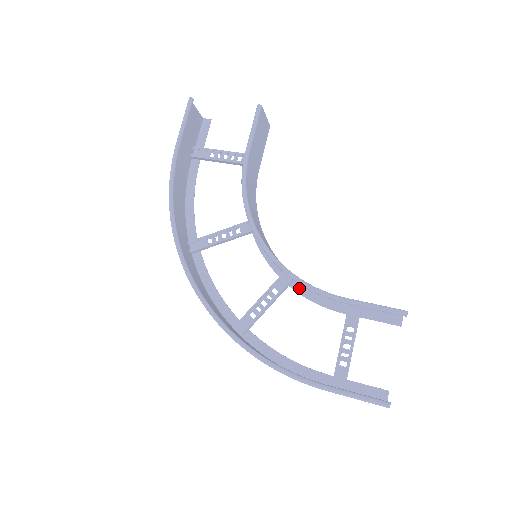
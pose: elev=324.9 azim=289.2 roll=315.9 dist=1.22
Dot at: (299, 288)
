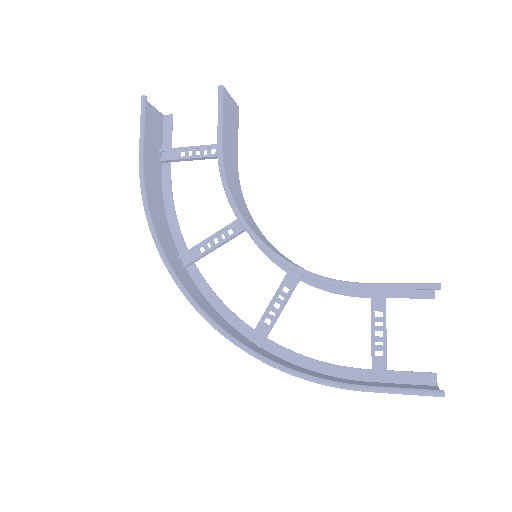
Dot at: (311, 280)
